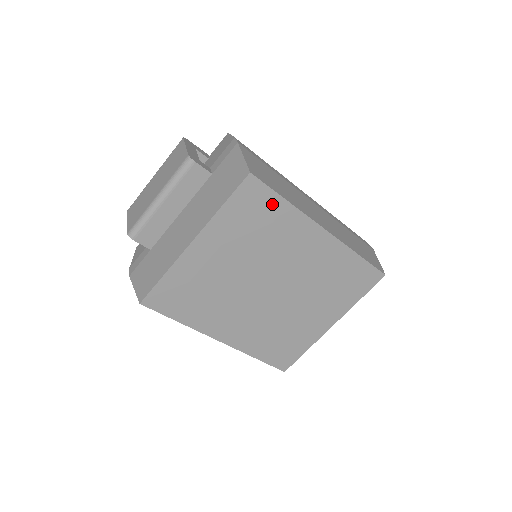
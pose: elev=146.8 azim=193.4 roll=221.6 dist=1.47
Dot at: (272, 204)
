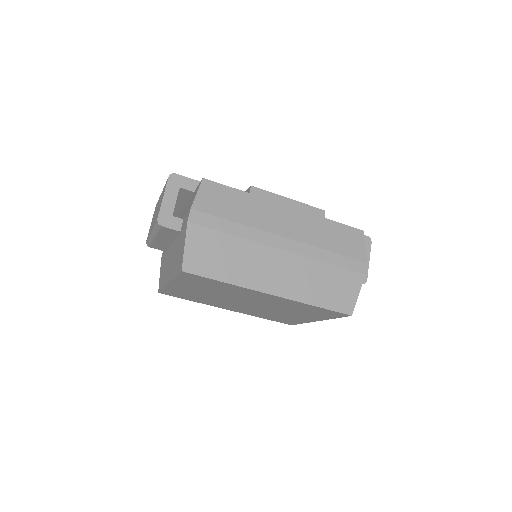
Dot at: (213, 282)
